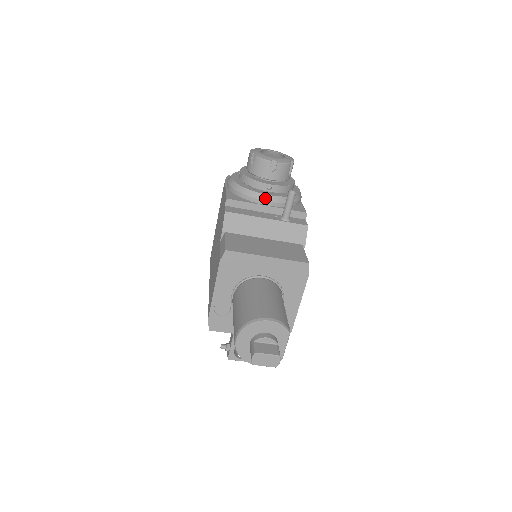
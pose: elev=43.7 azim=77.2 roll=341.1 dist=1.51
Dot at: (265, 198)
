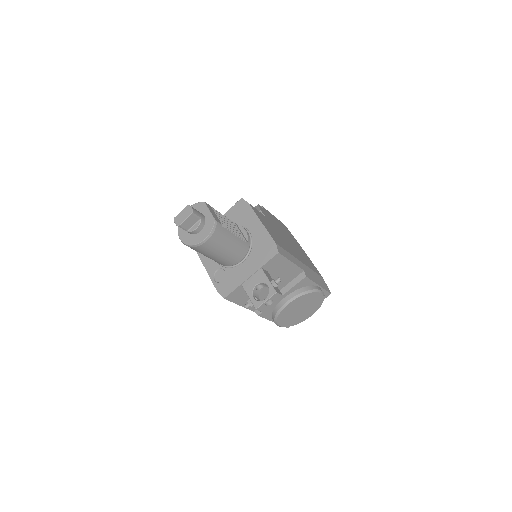
Dot at: occluded
